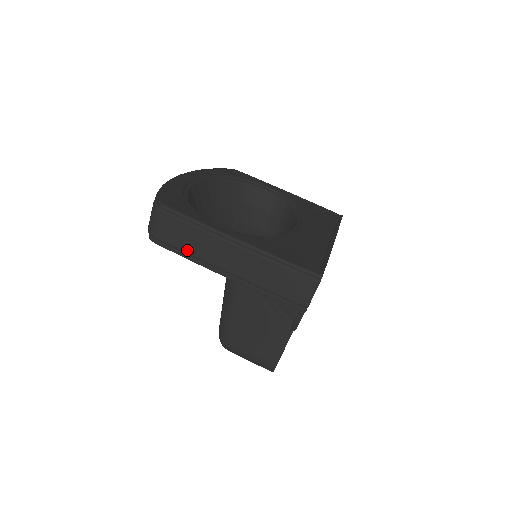
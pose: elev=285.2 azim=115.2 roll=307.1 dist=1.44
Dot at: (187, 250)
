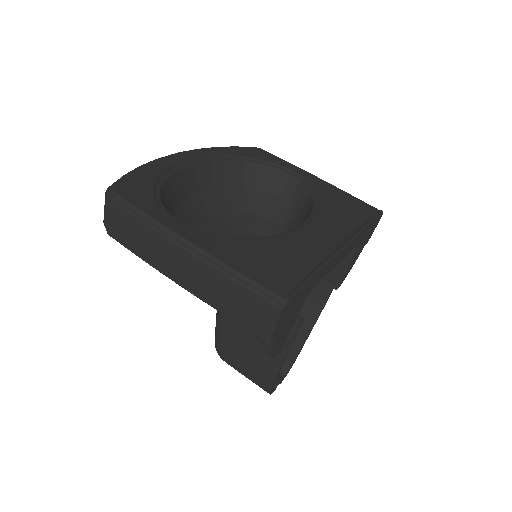
Dot at: (138, 248)
